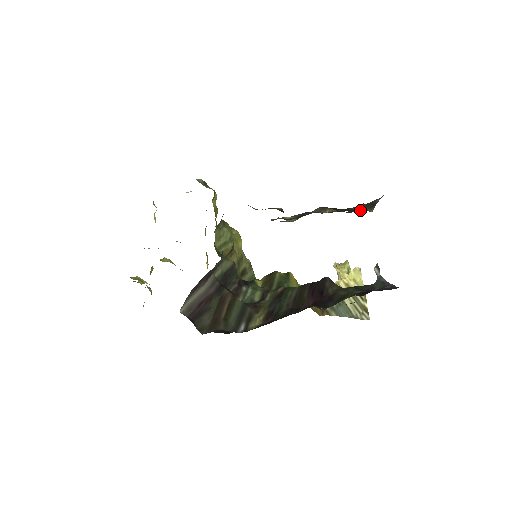
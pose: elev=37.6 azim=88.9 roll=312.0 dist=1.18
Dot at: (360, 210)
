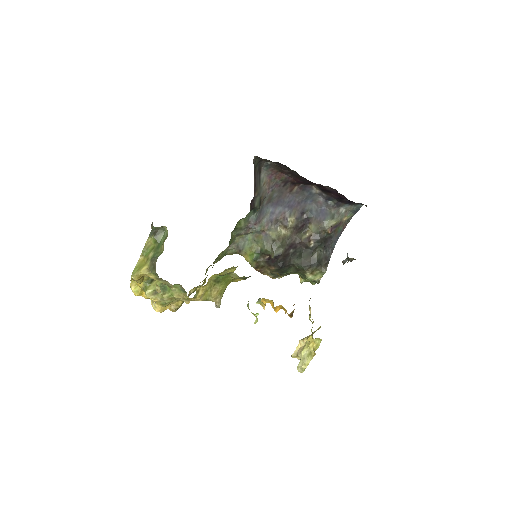
Dot at: (319, 268)
